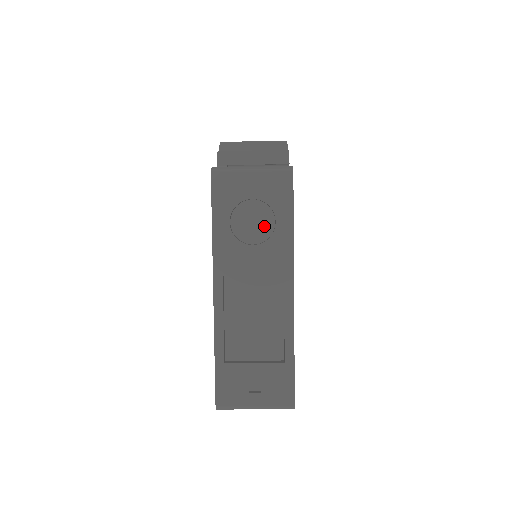
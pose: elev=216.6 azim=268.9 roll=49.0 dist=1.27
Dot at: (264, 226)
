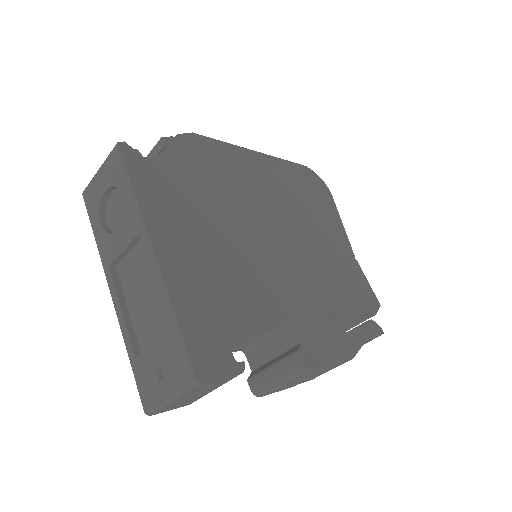
Dot at: occluded
